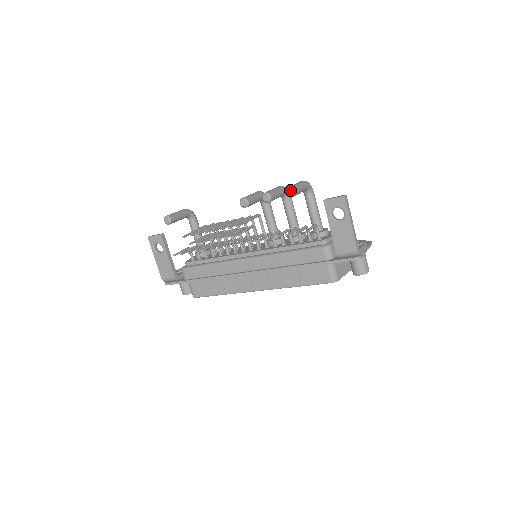
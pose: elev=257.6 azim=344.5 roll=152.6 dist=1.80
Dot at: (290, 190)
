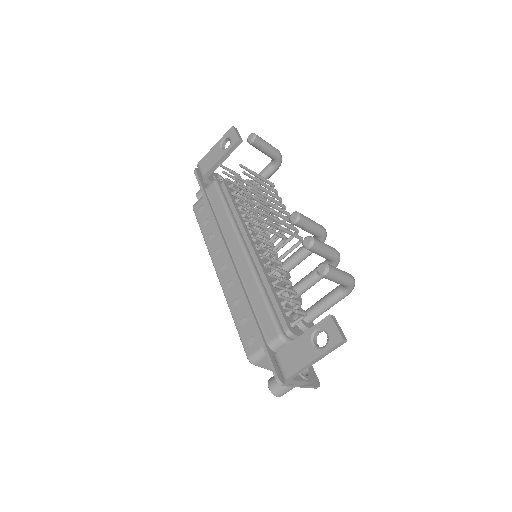
Dot at: (324, 268)
